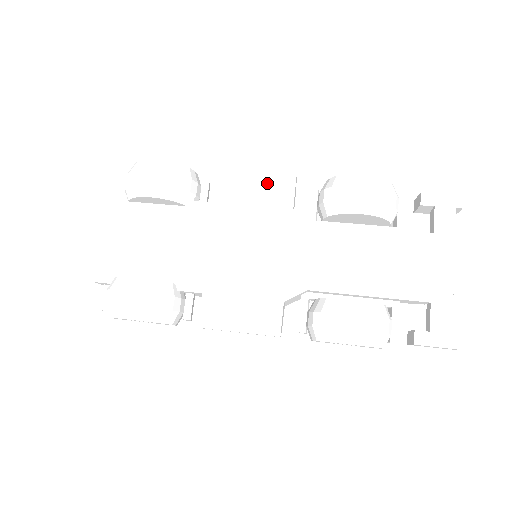
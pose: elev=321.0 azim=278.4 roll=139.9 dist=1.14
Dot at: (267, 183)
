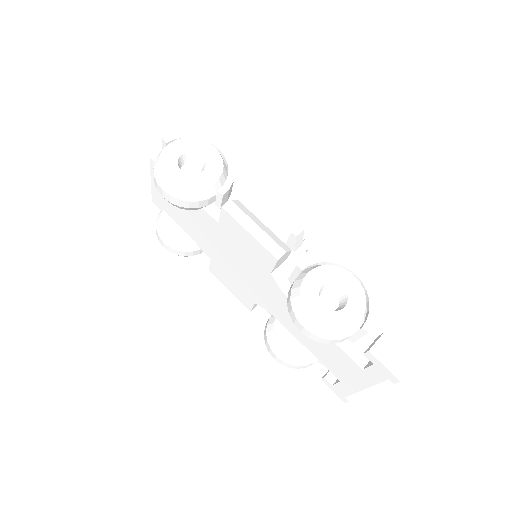
Dot at: (255, 245)
